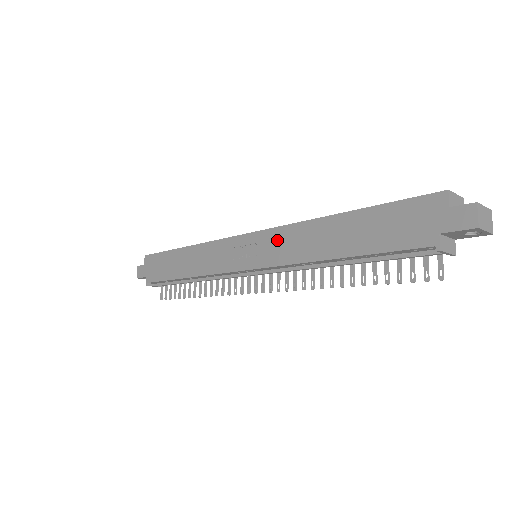
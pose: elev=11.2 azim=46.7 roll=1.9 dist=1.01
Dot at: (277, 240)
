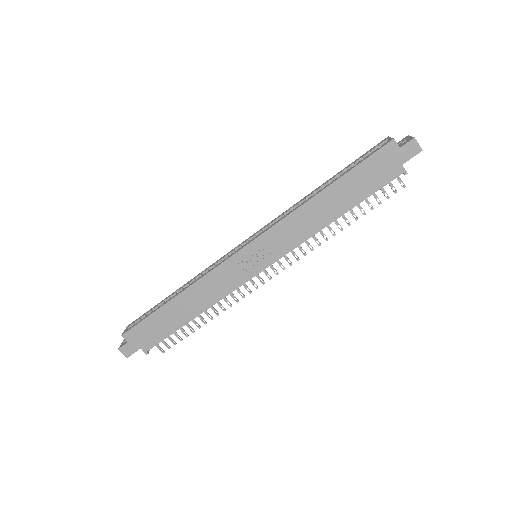
Dot at: (280, 234)
